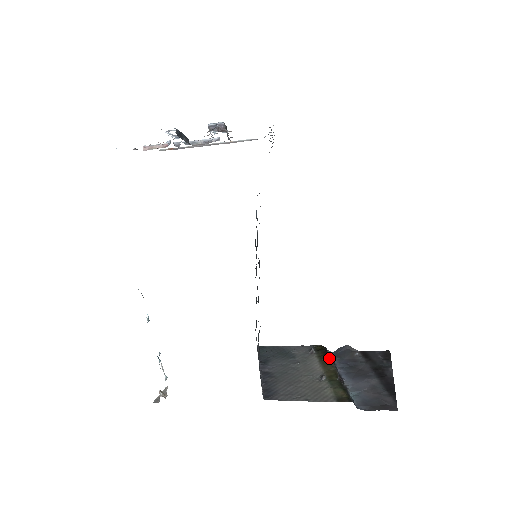
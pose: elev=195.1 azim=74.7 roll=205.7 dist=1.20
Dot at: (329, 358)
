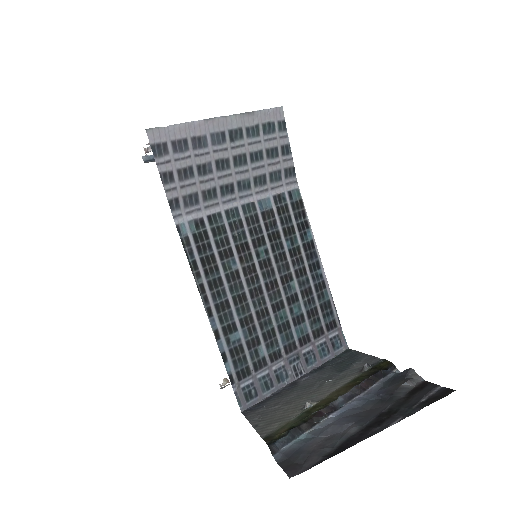
Dot at: (360, 382)
